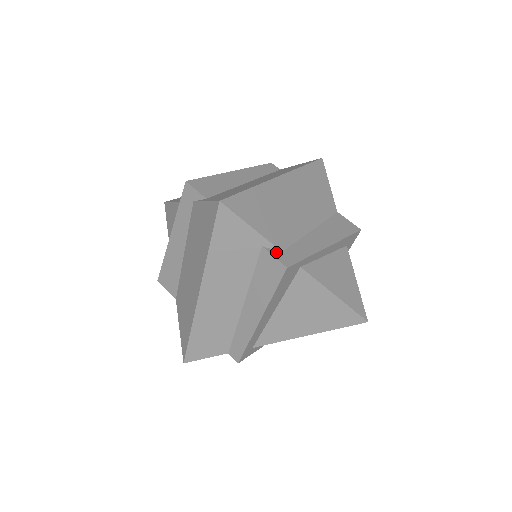
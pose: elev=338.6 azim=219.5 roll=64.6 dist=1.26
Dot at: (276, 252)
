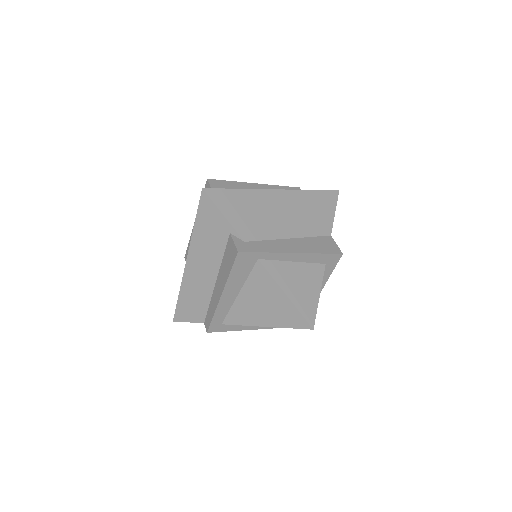
Dot at: (239, 240)
